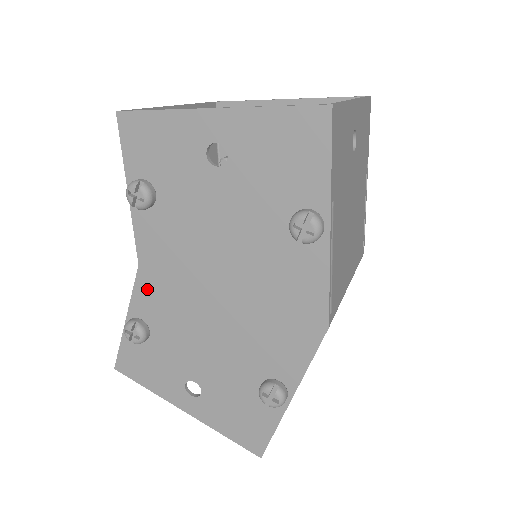
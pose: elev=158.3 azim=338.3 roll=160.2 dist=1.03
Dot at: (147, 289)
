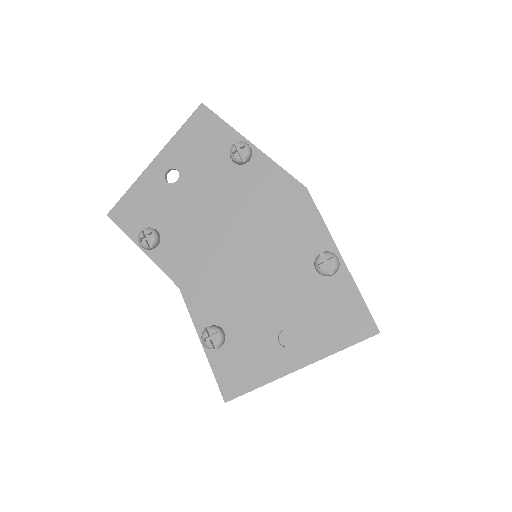
Dot at: (196, 299)
